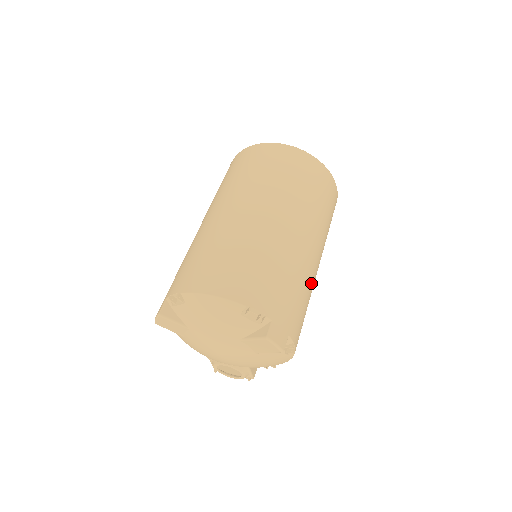
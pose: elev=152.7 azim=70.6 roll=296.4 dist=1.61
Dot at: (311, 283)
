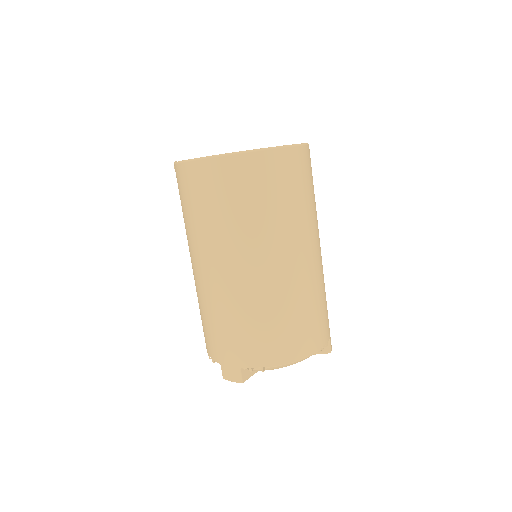
Dot at: occluded
